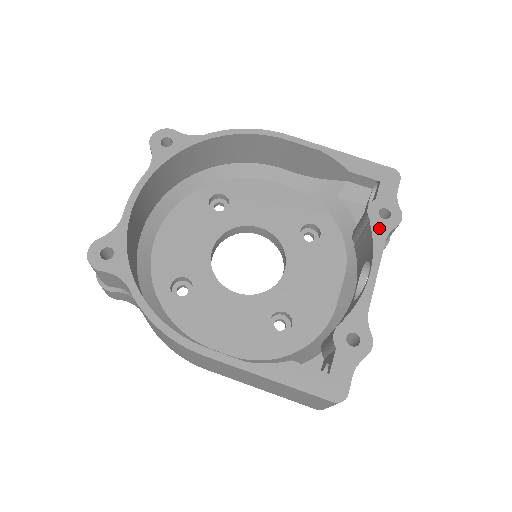
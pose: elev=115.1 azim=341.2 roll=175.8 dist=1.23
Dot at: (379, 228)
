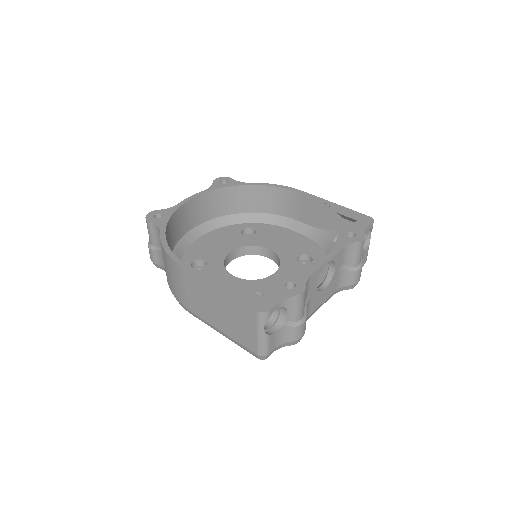
Dot at: (343, 240)
